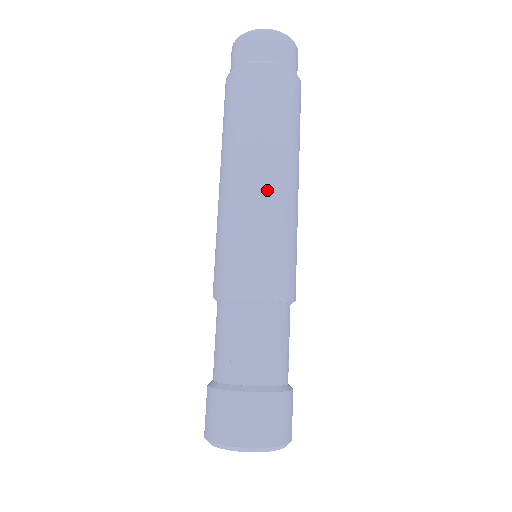
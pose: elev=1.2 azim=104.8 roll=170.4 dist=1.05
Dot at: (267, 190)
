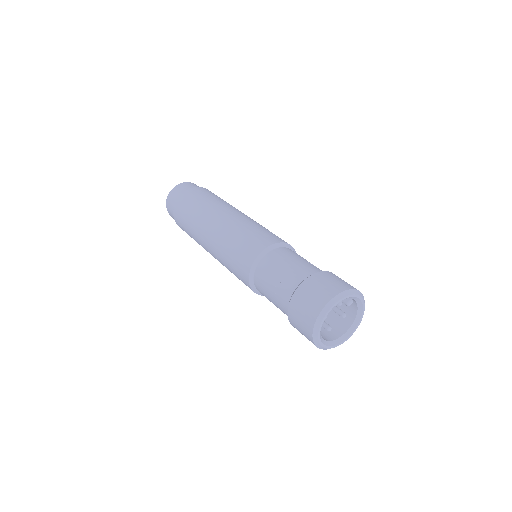
Dot at: occluded
